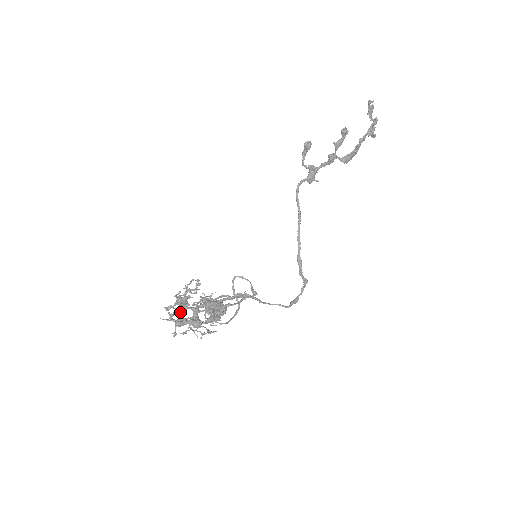
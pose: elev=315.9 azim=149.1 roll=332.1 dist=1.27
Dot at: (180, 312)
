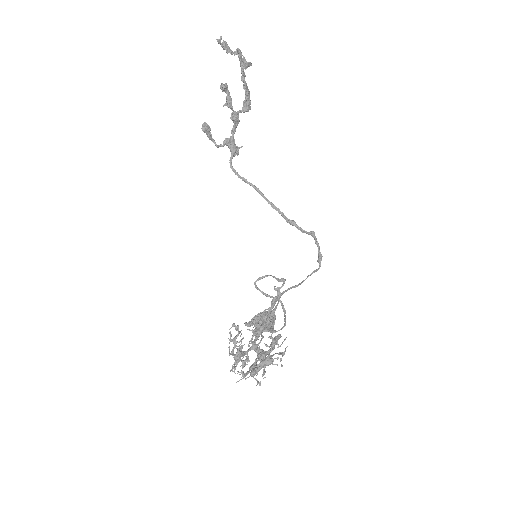
Dot at: occluded
